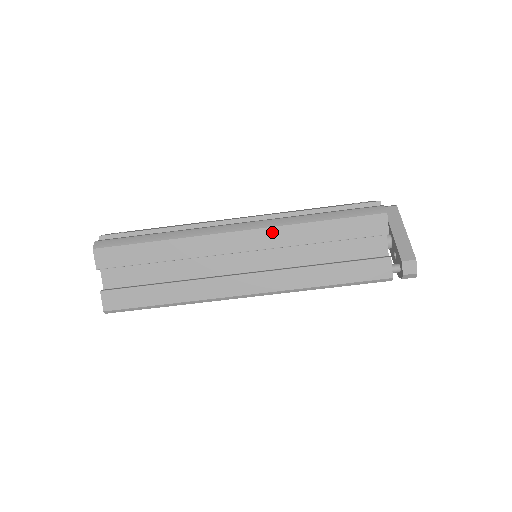
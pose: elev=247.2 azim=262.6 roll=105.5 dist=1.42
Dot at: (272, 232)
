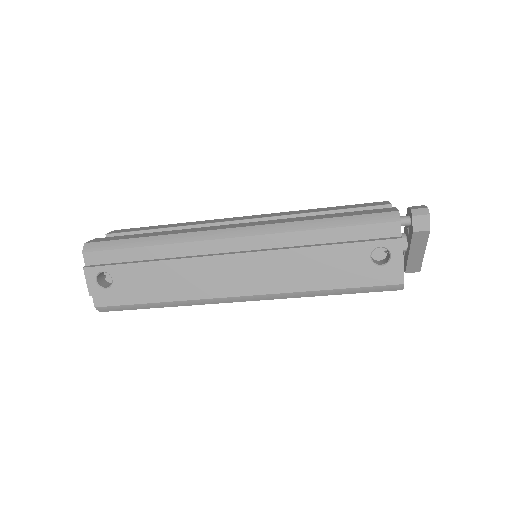
Dot at: occluded
